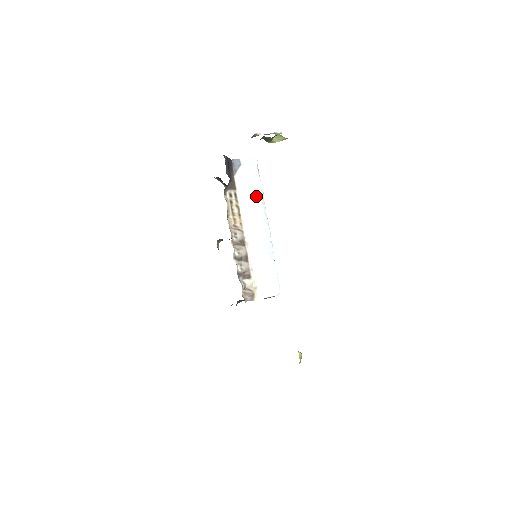
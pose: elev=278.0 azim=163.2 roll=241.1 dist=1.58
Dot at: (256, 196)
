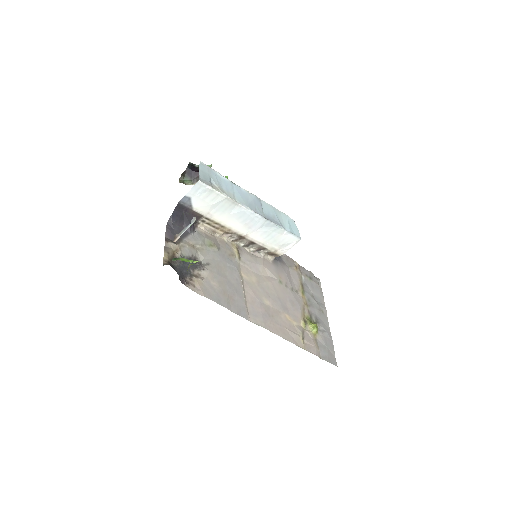
Dot at: (225, 206)
